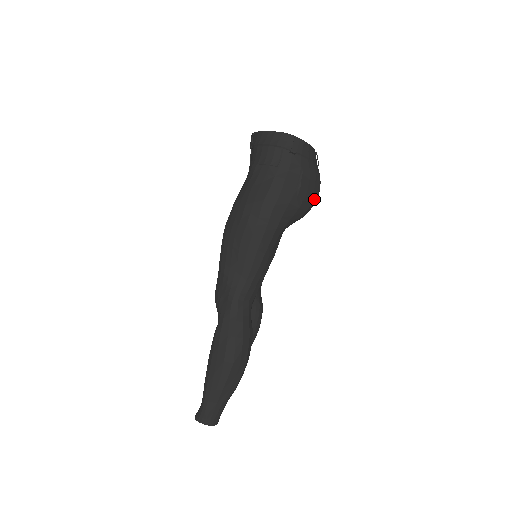
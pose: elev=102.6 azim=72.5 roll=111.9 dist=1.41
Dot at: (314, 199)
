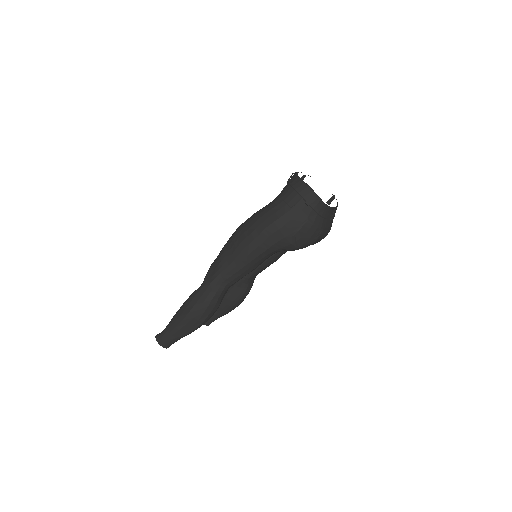
Dot at: (308, 243)
